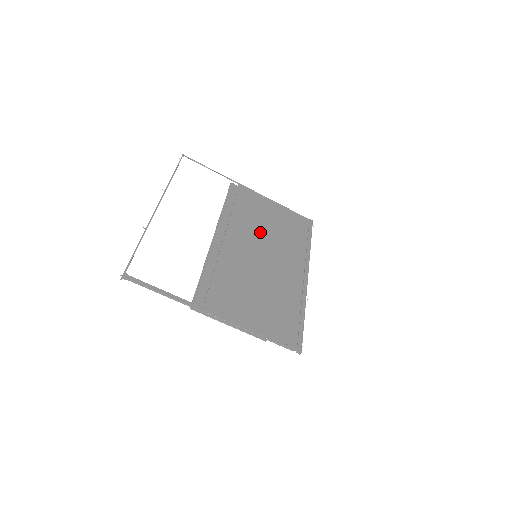
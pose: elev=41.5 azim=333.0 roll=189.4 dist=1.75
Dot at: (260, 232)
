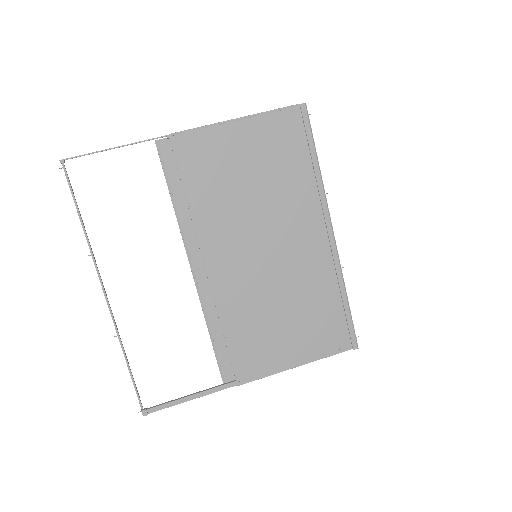
Dot at: (242, 210)
